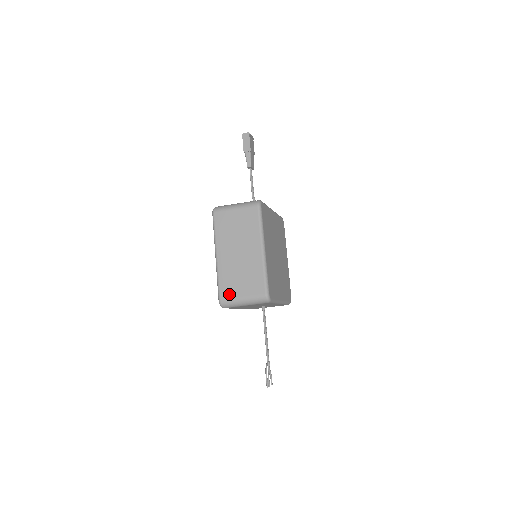
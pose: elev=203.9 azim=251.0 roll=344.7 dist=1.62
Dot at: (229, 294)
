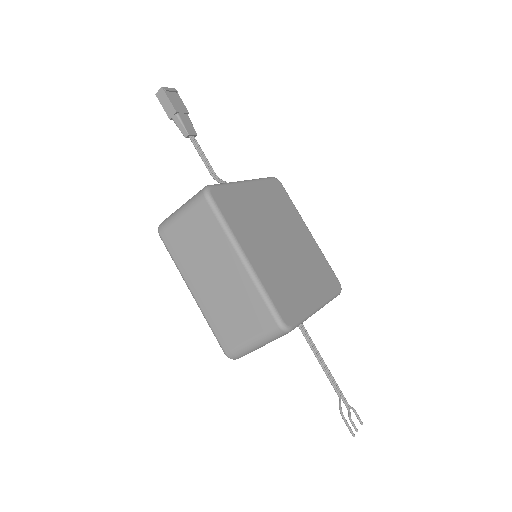
Dot at: (231, 341)
